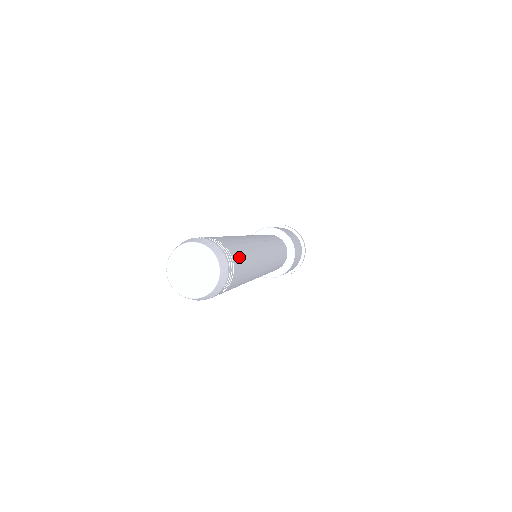
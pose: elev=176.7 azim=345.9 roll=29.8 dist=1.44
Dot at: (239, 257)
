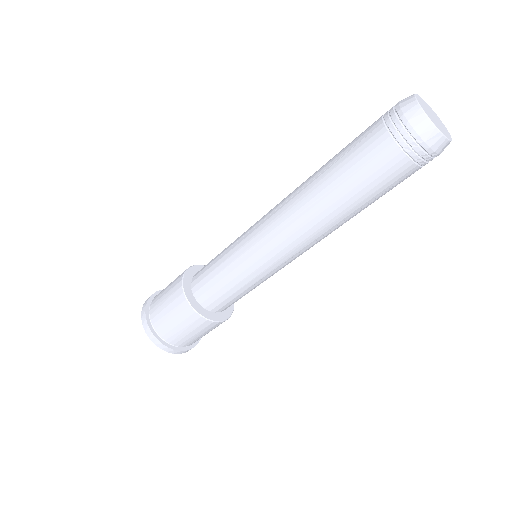
Dot at: occluded
